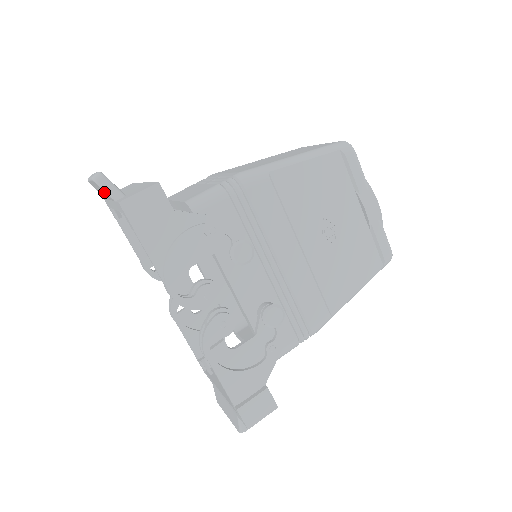
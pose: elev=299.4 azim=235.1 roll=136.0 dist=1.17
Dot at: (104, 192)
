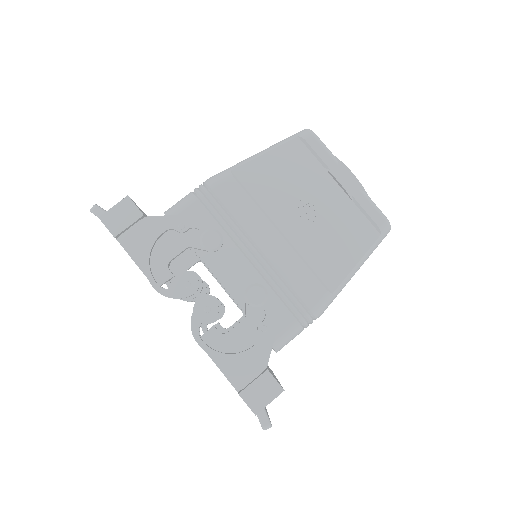
Dot at: occluded
